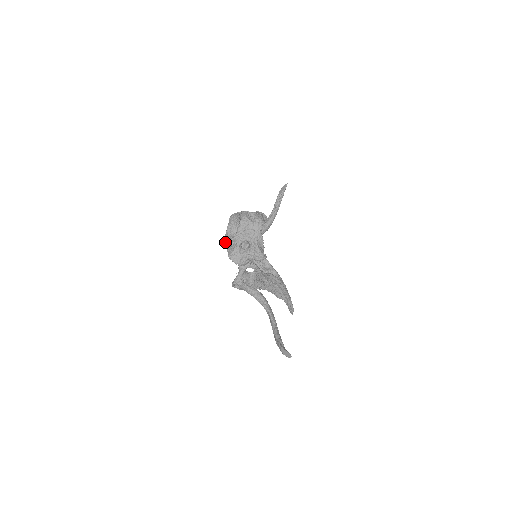
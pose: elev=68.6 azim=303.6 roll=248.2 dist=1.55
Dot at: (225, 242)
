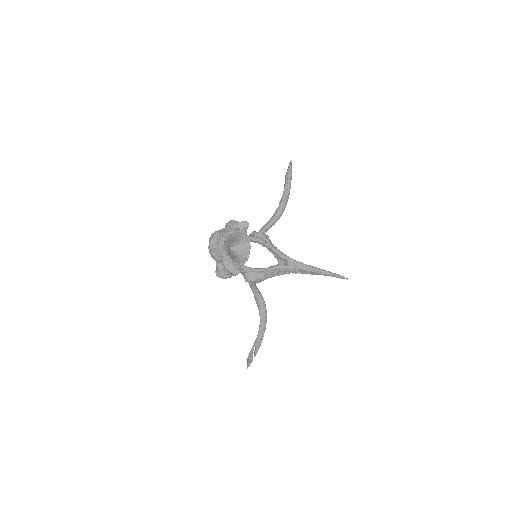
Dot at: occluded
